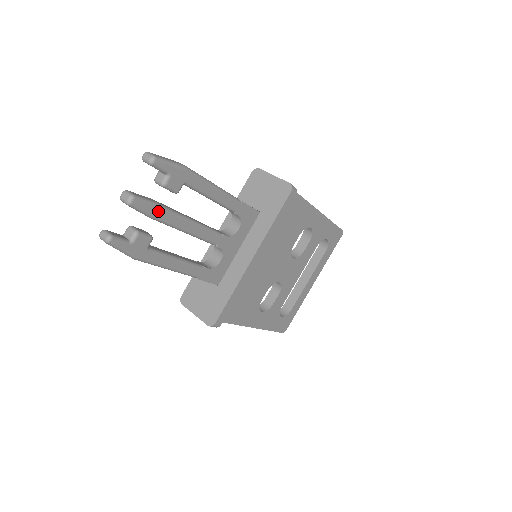
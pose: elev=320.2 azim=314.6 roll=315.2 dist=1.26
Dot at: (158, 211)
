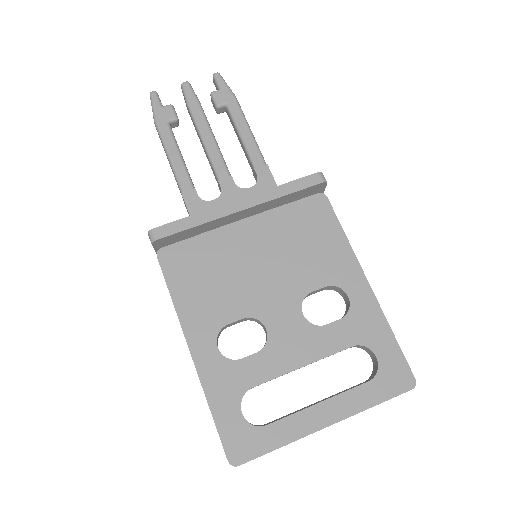
Dot at: (195, 104)
